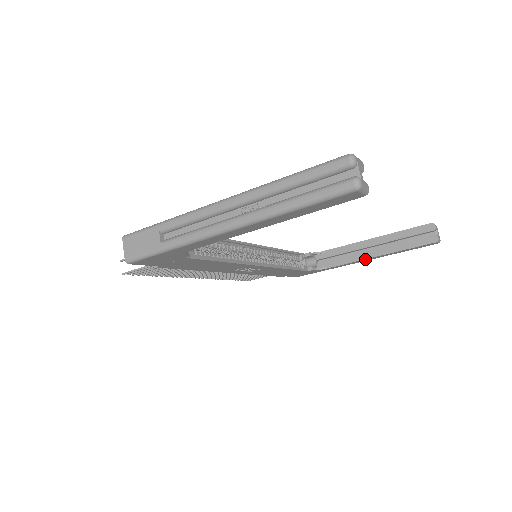
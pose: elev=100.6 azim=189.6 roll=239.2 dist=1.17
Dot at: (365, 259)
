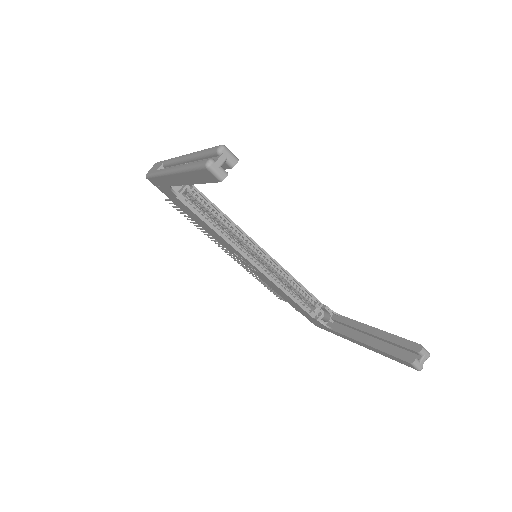
Dot at: (357, 340)
